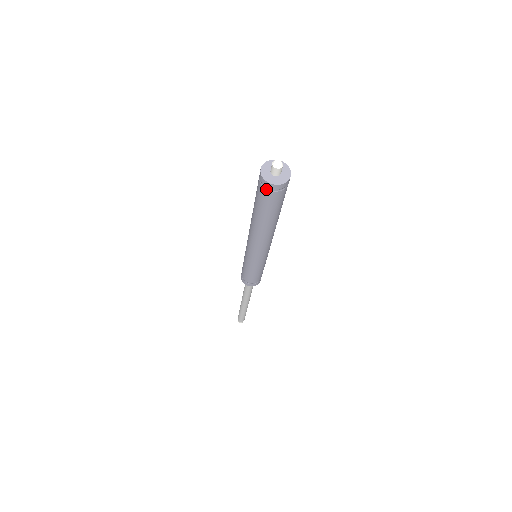
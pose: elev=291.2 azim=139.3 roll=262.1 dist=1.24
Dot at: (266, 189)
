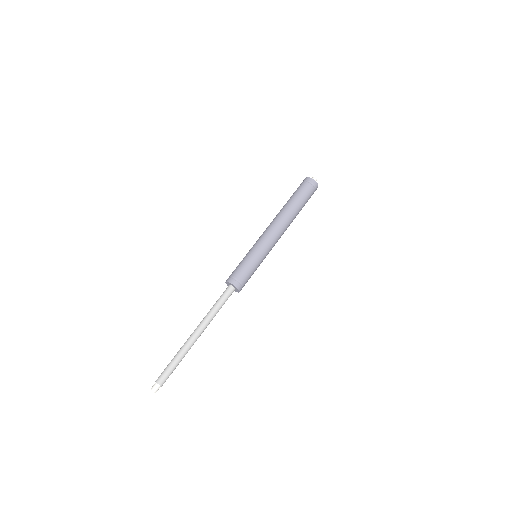
Dot at: (306, 182)
